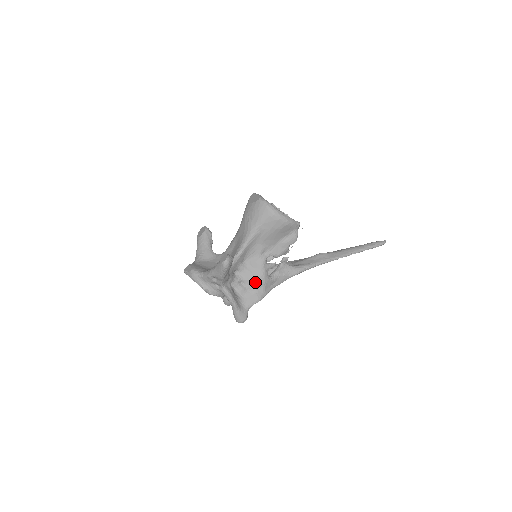
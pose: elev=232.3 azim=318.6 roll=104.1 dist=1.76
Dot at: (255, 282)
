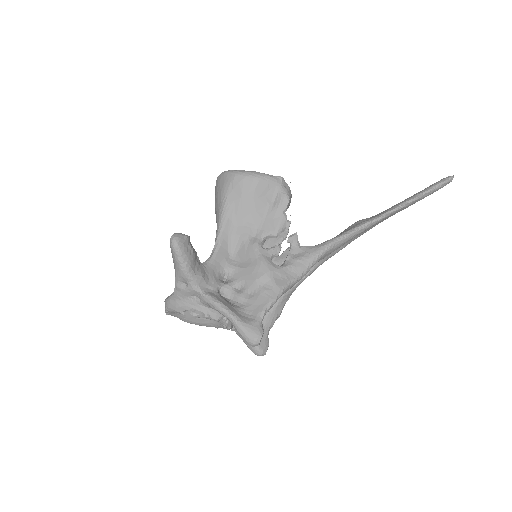
Dot at: (255, 277)
